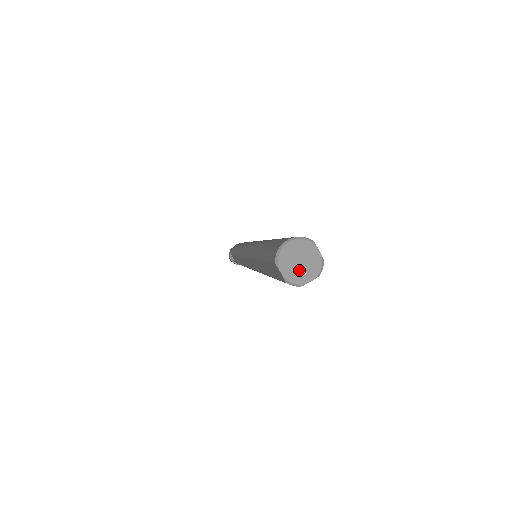
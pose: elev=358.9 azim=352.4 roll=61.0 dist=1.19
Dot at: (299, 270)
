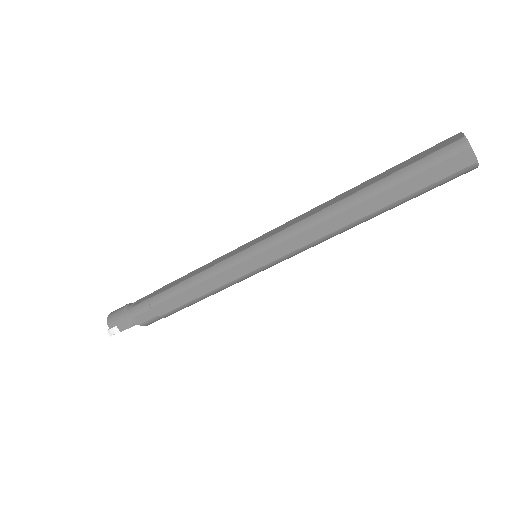
Dot at: occluded
